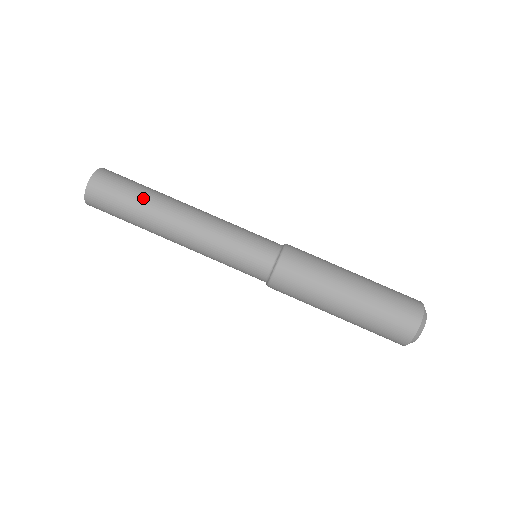
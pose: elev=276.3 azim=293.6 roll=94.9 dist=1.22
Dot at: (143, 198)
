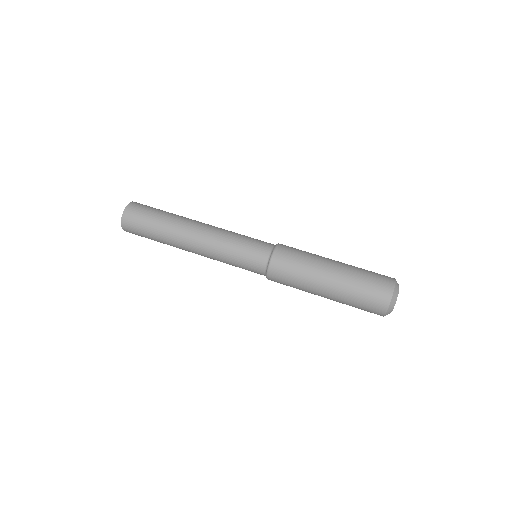
Dot at: (171, 213)
